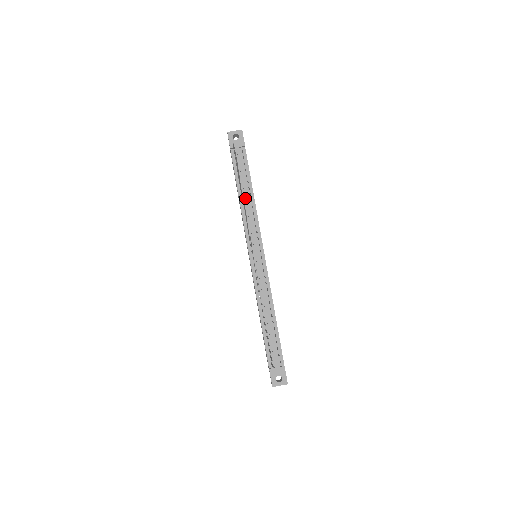
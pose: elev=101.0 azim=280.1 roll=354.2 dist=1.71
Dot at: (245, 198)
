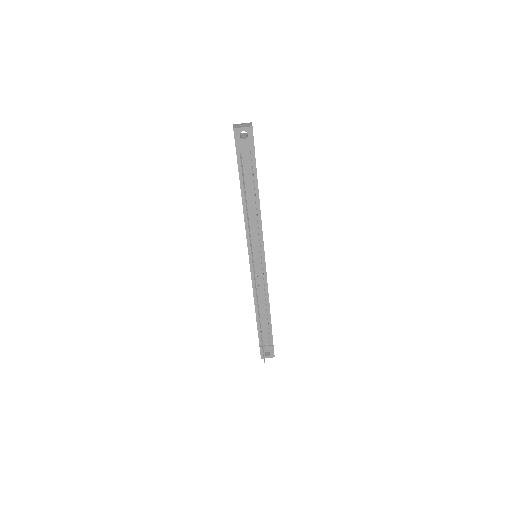
Dot at: (250, 207)
